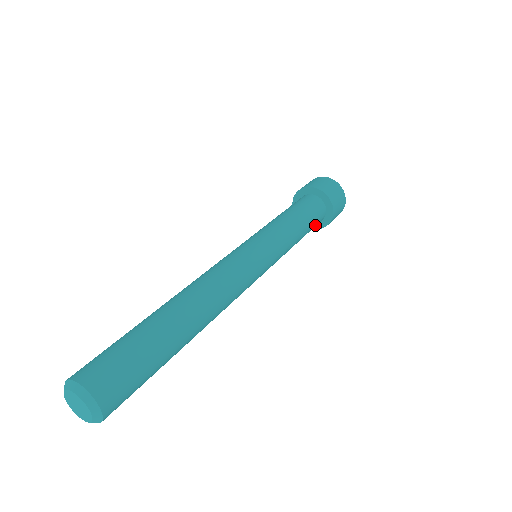
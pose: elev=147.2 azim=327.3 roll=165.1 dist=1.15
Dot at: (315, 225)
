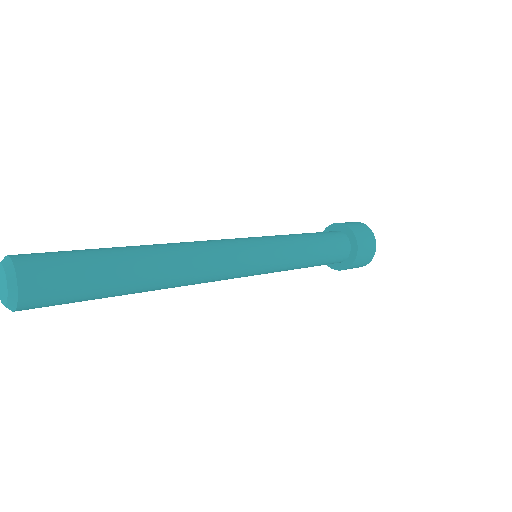
Dot at: (334, 240)
